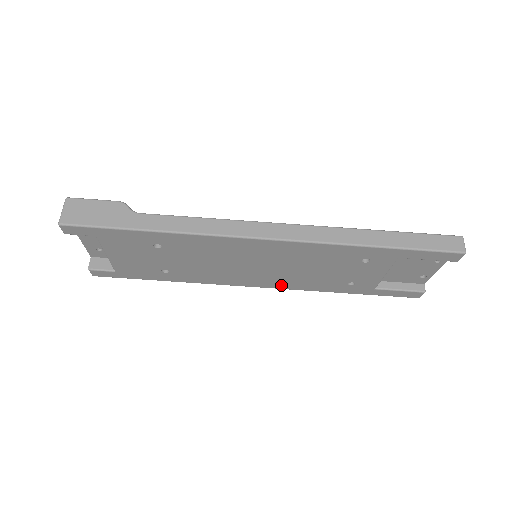
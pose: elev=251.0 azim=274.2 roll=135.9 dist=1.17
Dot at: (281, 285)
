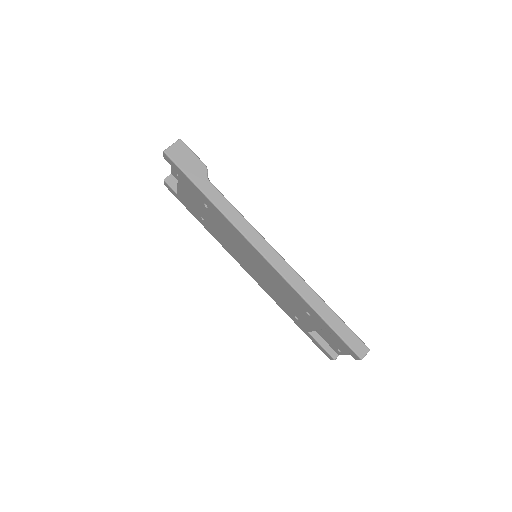
Dot at: (259, 282)
